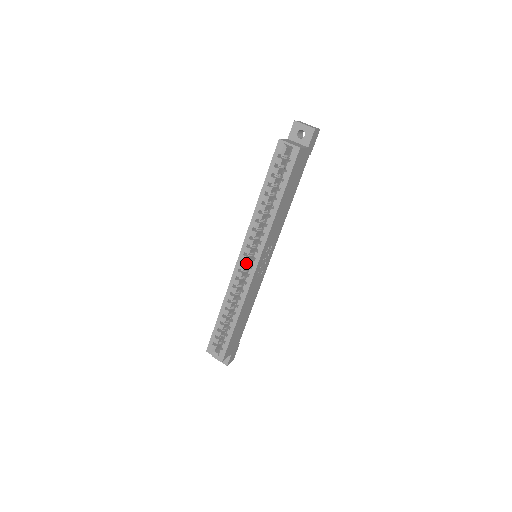
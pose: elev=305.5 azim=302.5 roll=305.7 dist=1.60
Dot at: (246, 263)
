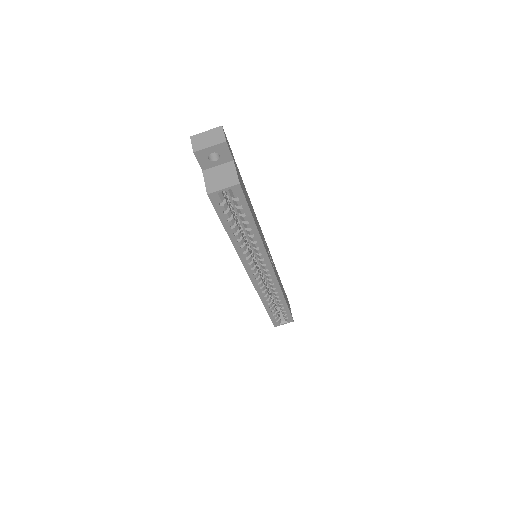
Dot at: occluded
